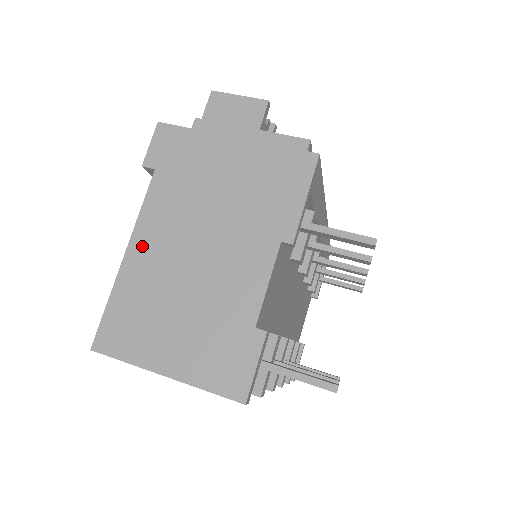
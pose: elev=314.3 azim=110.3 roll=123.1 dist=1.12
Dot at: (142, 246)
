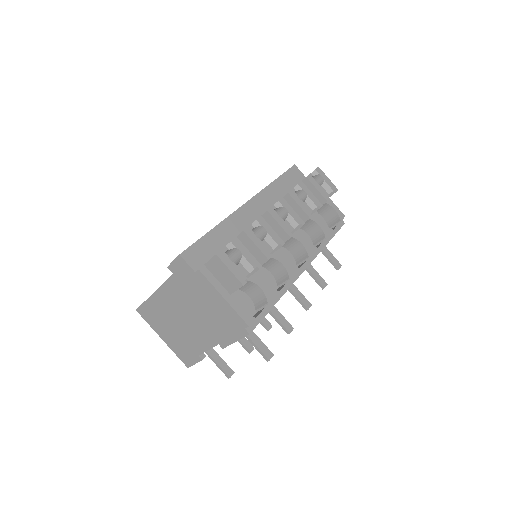
Dot at: (161, 297)
